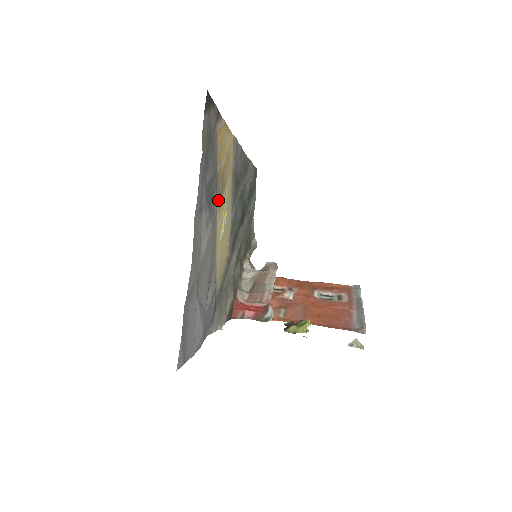
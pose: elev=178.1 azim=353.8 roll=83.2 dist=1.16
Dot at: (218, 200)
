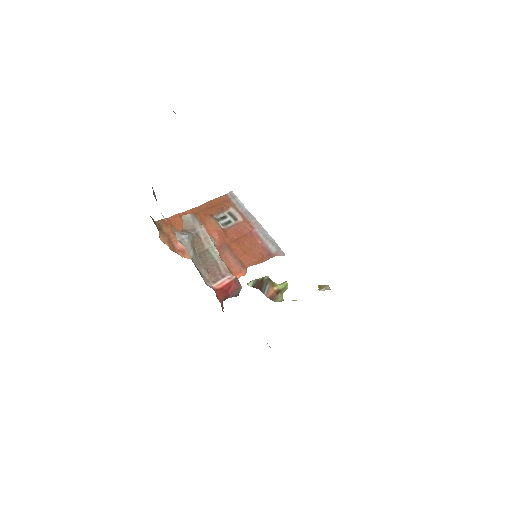
Dot at: occluded
